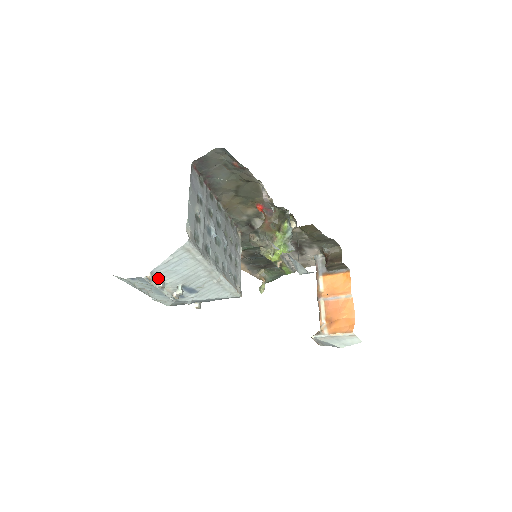
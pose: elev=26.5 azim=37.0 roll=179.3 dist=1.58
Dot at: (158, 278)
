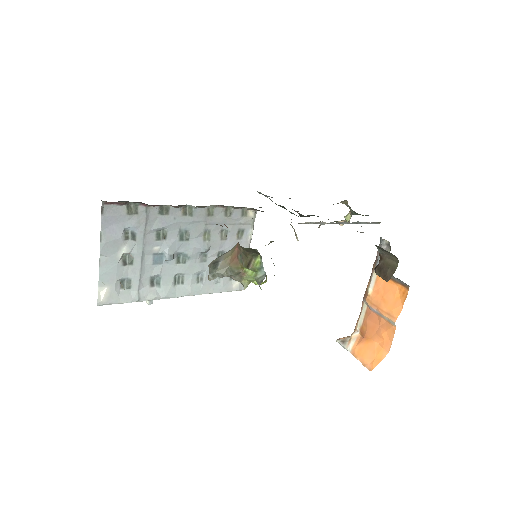
Dot at: occluded
